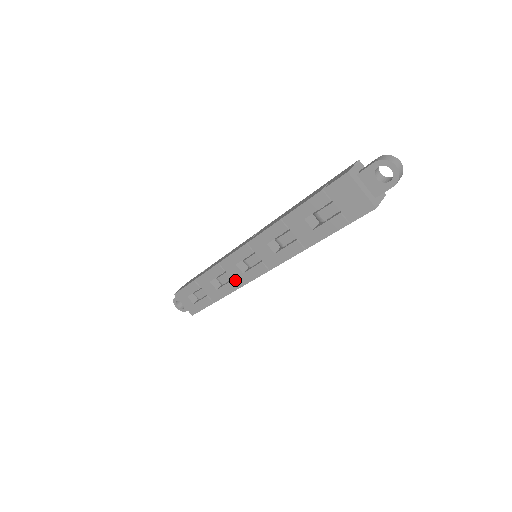
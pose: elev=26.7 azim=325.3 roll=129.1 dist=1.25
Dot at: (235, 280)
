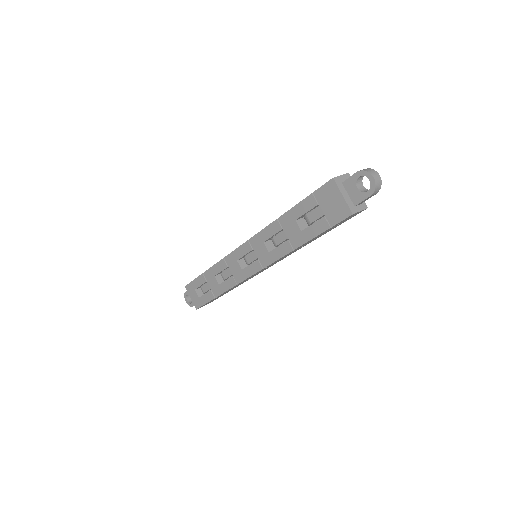
Dot at: (235, 276)
